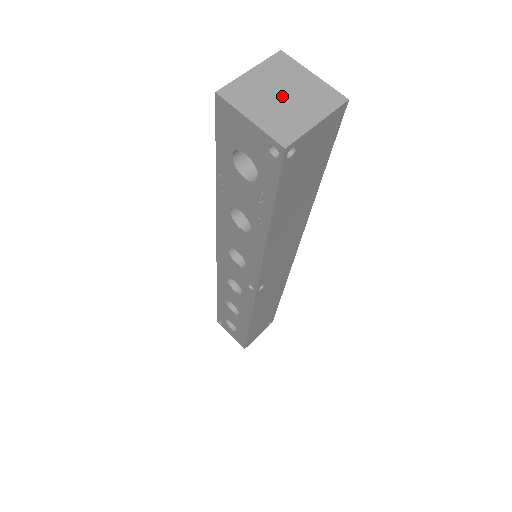
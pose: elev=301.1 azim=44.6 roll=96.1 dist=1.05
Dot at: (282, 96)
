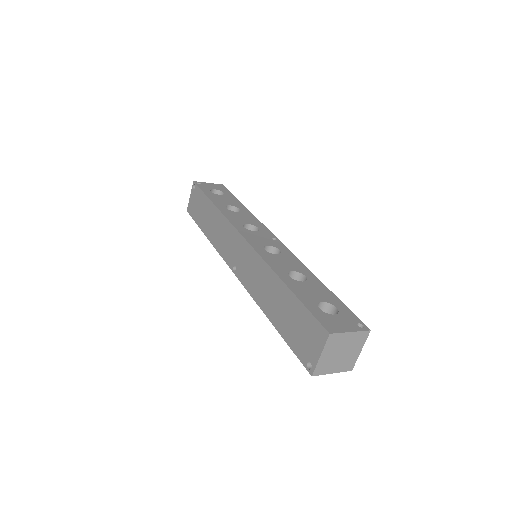
Dot at: (341, 354)
